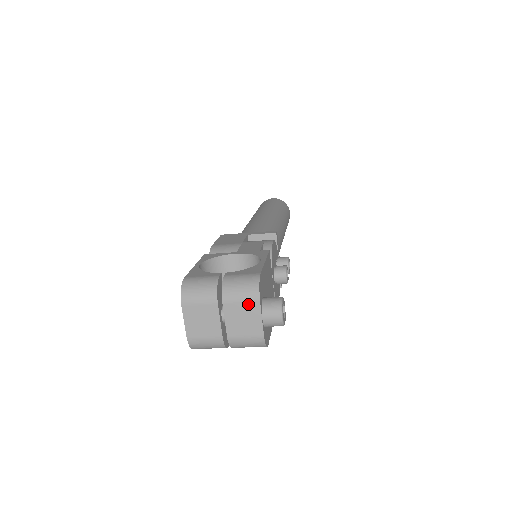
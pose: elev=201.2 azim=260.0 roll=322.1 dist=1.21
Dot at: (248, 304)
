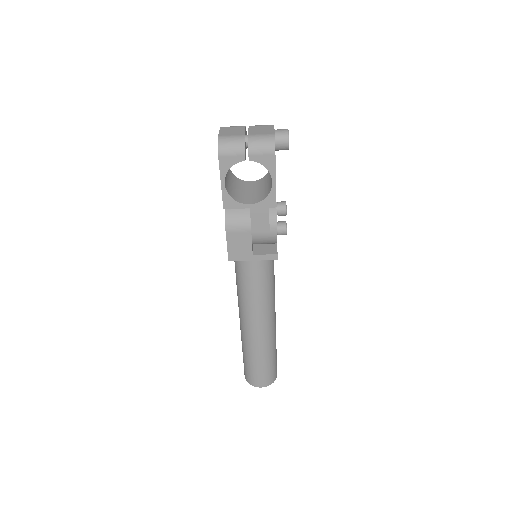
Dot at: (266, 126)
